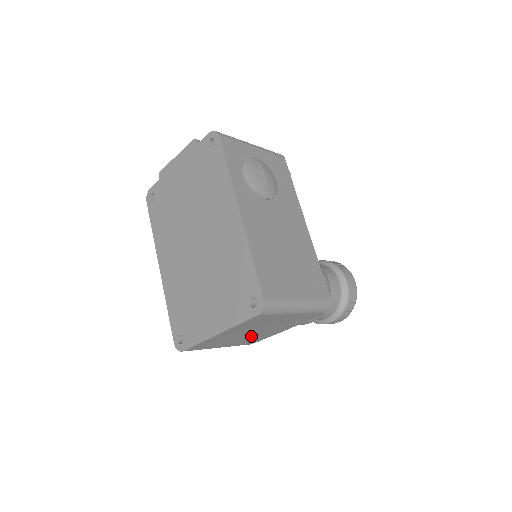
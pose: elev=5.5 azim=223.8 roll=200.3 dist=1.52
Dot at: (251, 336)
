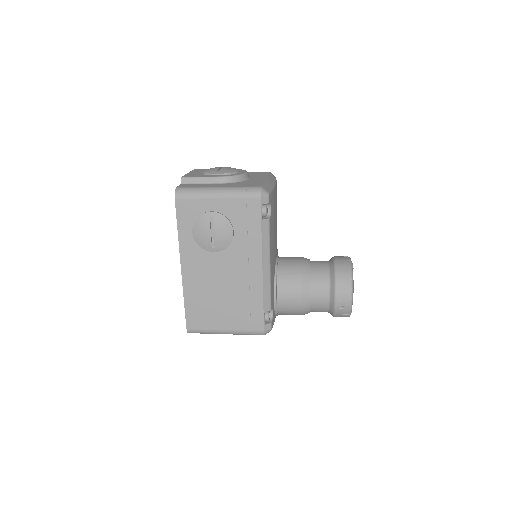
Dot at: occluded
